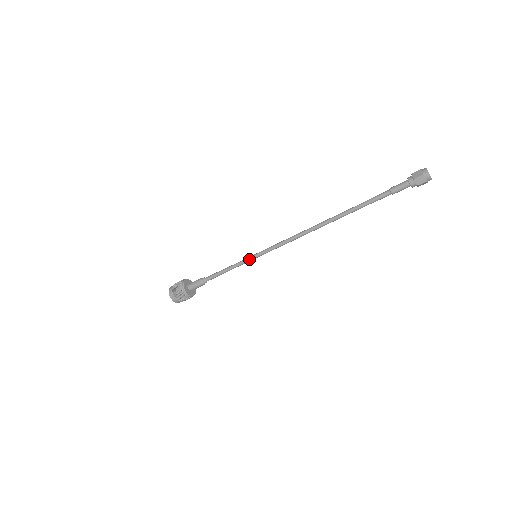
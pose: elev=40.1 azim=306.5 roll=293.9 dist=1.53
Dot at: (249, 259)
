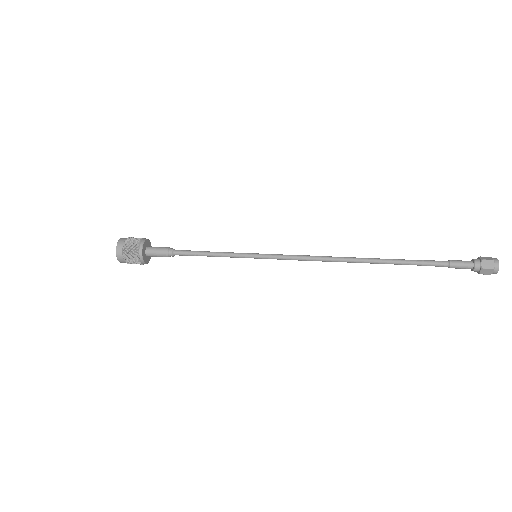
Dot at: (246, 257)
